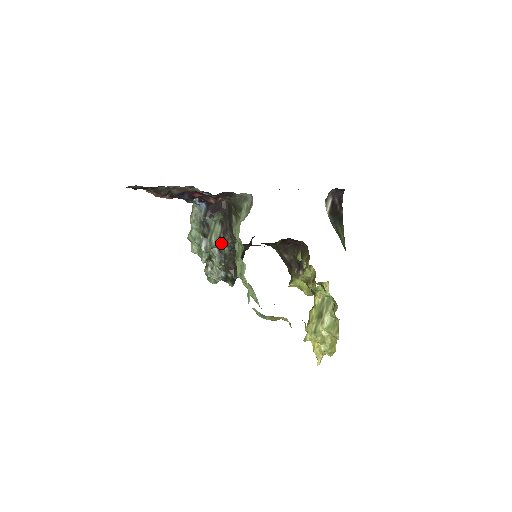
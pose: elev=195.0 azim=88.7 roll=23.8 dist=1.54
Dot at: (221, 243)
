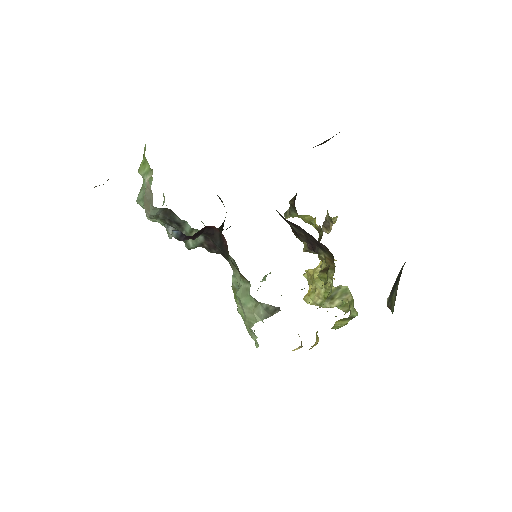
Dot at: occluded
